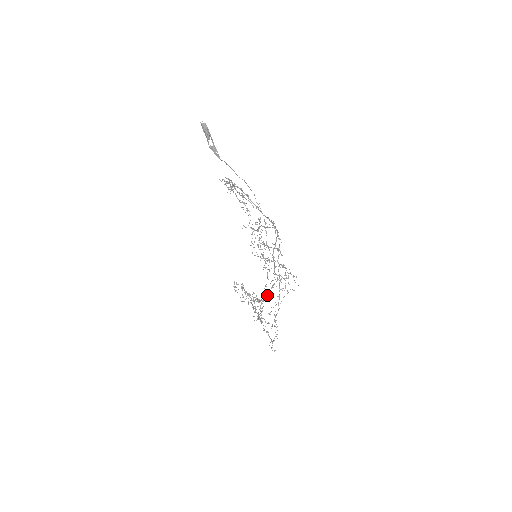
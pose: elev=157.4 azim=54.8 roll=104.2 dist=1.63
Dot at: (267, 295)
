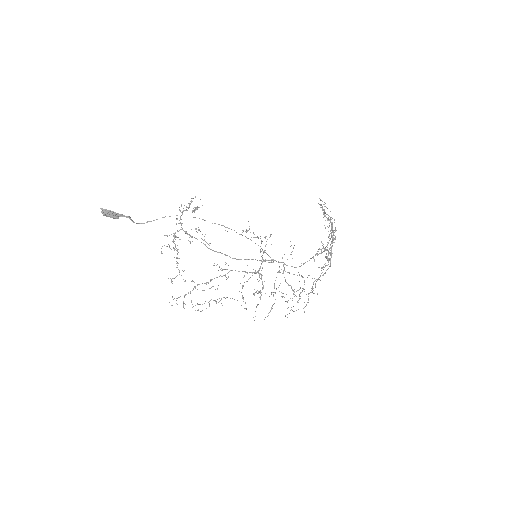
Dot at: (313, 258)
